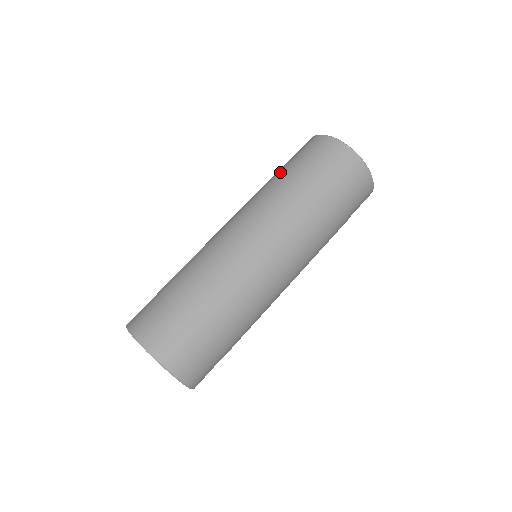
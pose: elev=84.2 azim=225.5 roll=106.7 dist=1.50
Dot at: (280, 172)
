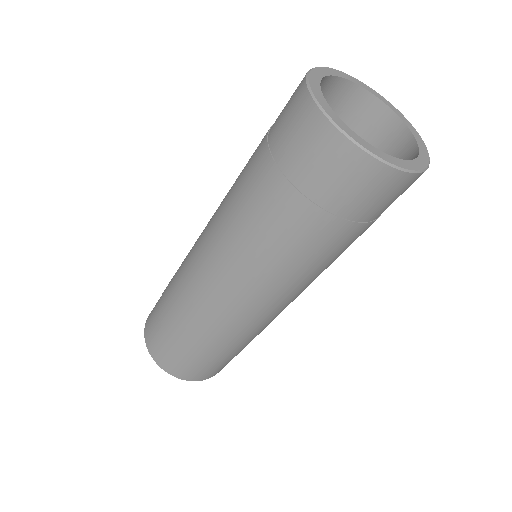
Dot at: (252, 161)
